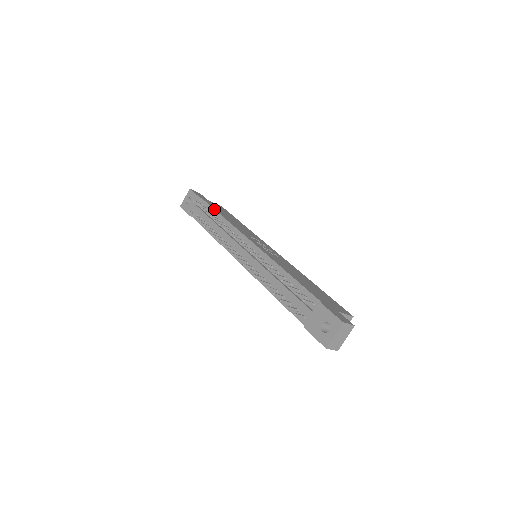
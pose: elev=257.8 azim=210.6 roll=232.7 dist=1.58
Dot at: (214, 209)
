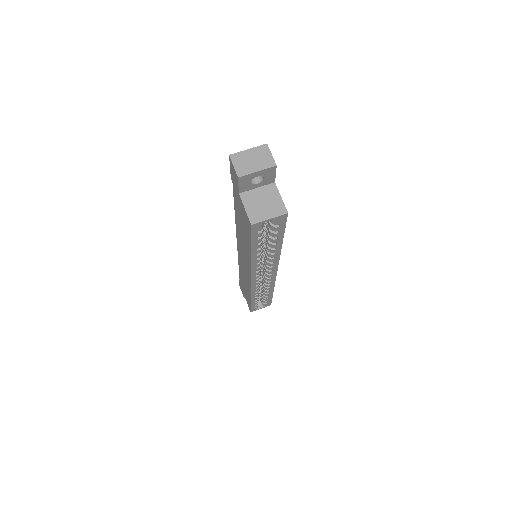
Dot at: occluded
